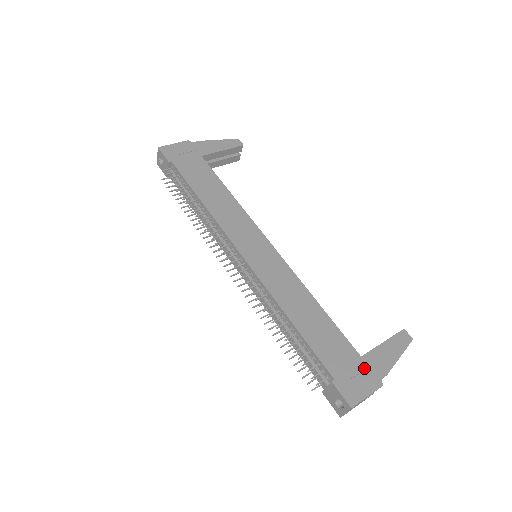
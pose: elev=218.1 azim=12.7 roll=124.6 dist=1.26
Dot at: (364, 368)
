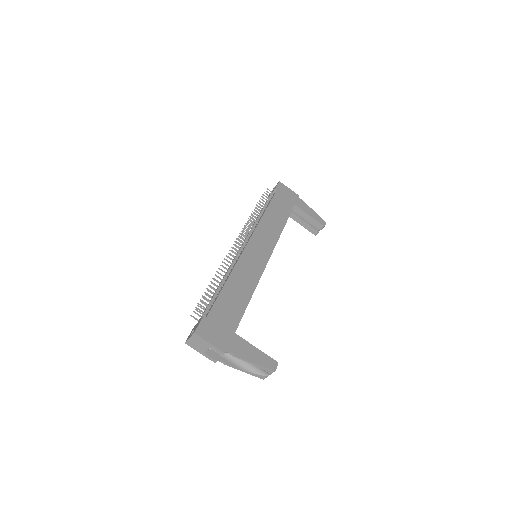
Dot at: (228, 337)
